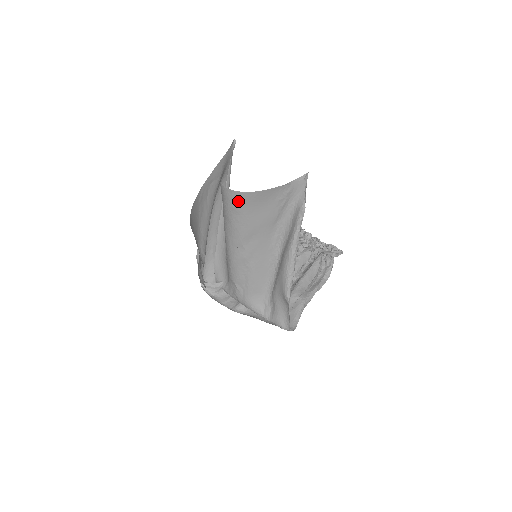
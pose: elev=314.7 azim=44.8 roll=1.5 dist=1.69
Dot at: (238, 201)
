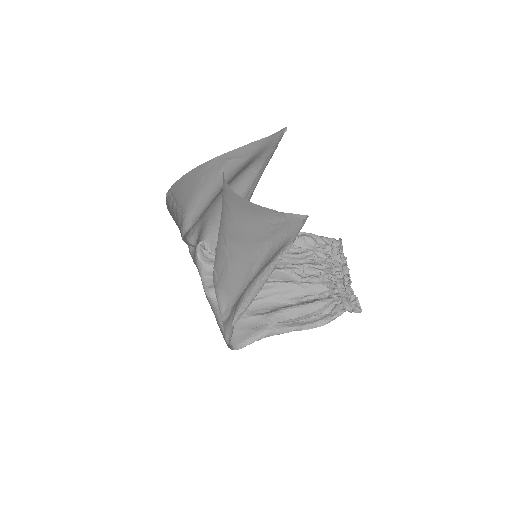
Dot at: (228, 196)
